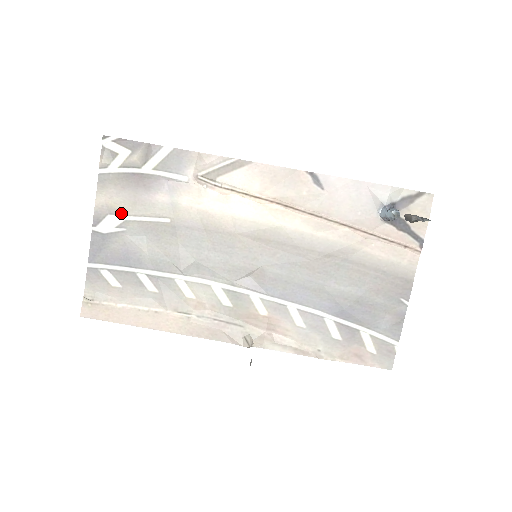
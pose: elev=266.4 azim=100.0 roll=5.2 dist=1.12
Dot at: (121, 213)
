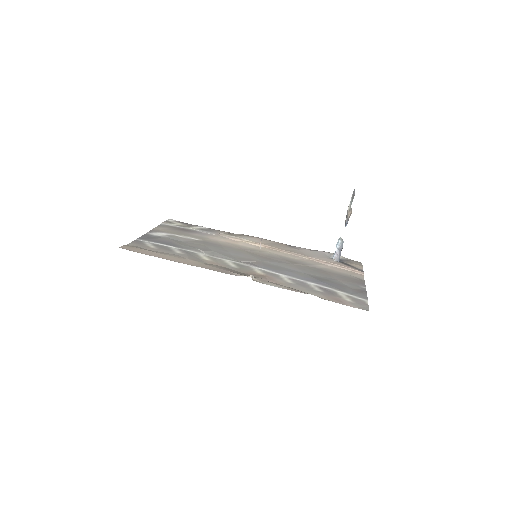
Dot at: (169, 233)
